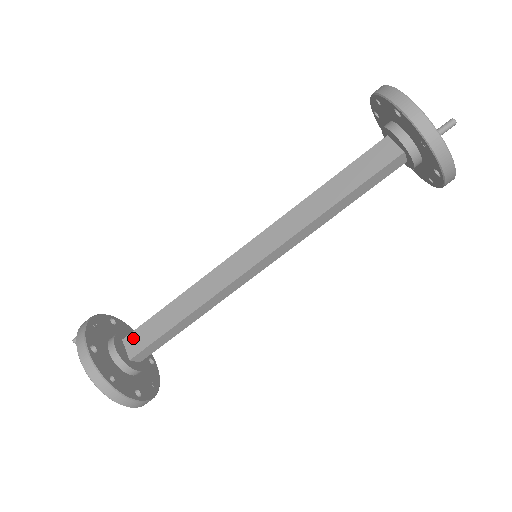
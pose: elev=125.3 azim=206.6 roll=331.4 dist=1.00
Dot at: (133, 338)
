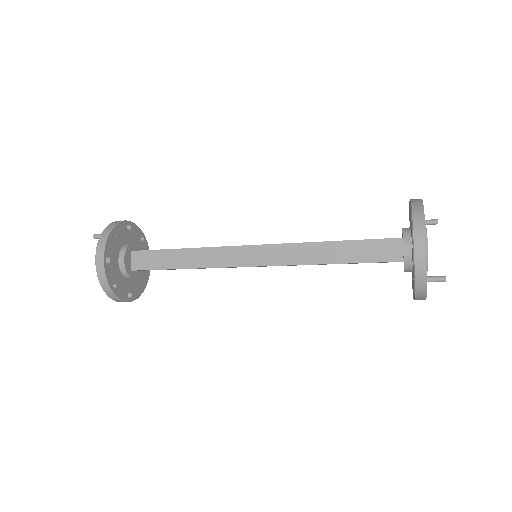
Dot at: (140, 256)
